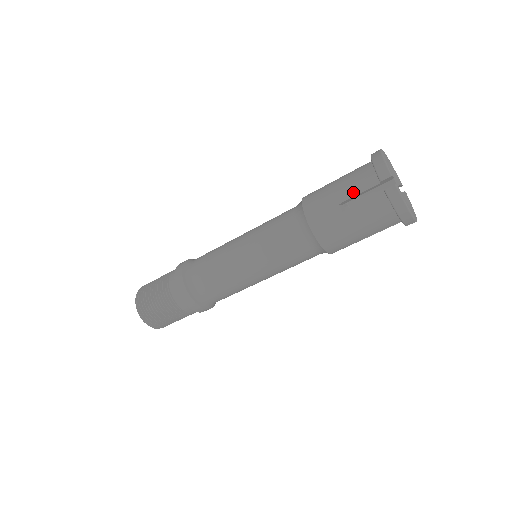
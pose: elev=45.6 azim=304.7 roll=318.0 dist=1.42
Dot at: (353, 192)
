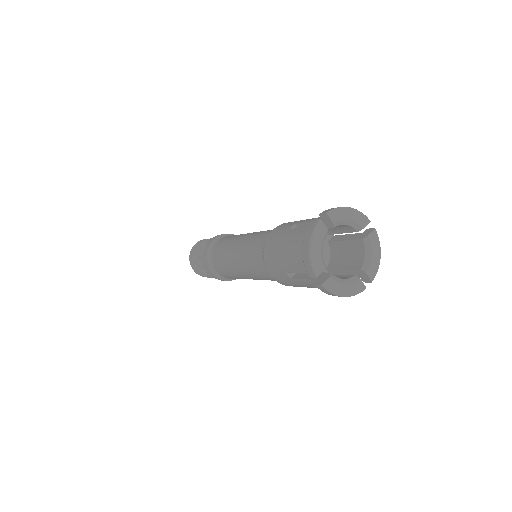
Dot at: (294, 268)
